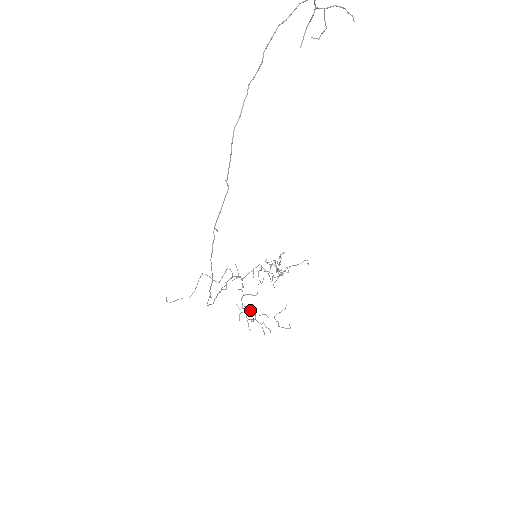
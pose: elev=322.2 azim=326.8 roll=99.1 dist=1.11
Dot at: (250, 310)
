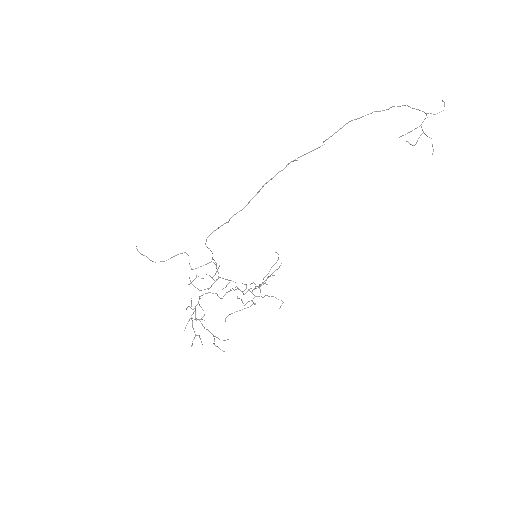
Dot at: (195, 317)
